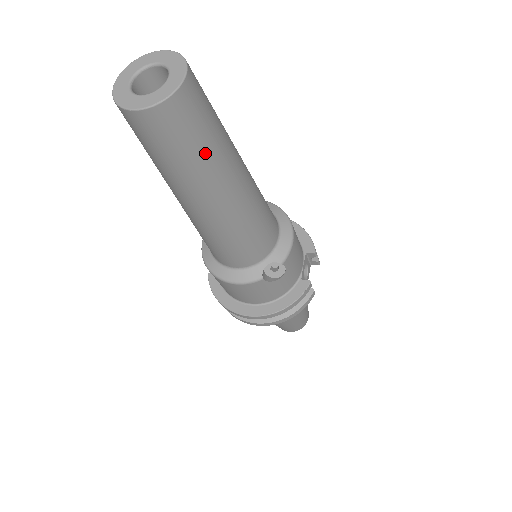
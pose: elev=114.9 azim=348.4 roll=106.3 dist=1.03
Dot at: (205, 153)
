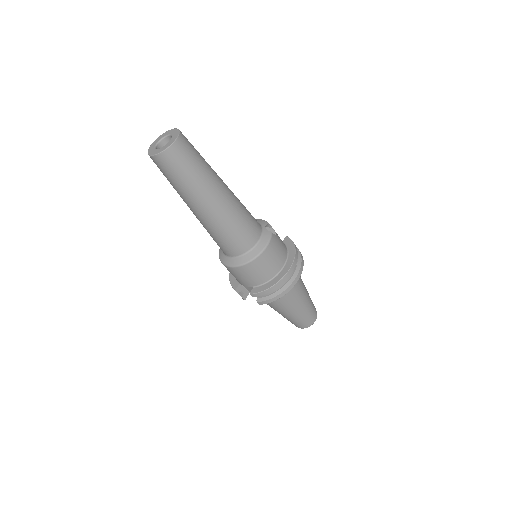
Dot at: (203, 159)
